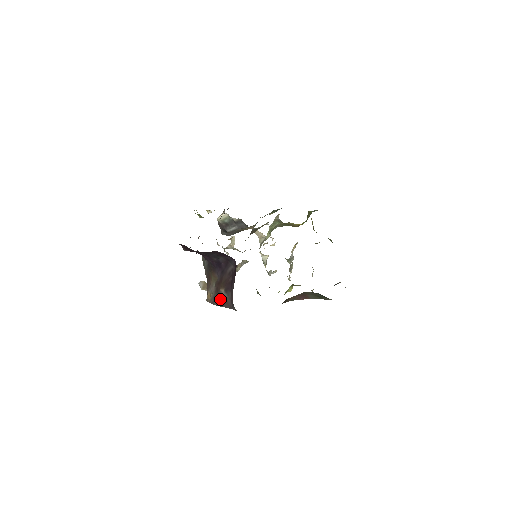
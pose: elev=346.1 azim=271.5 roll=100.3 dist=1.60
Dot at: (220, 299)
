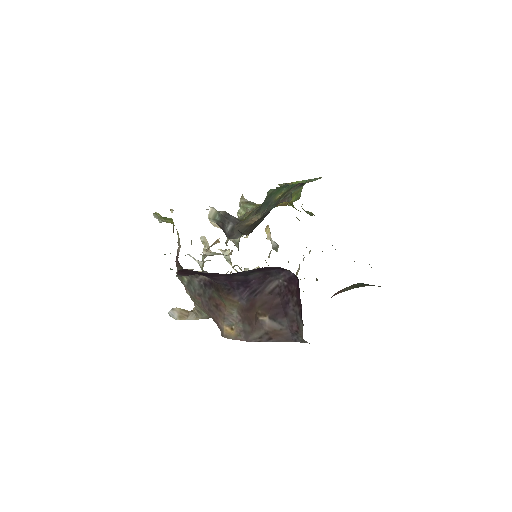
Dot at: (264, 332)
